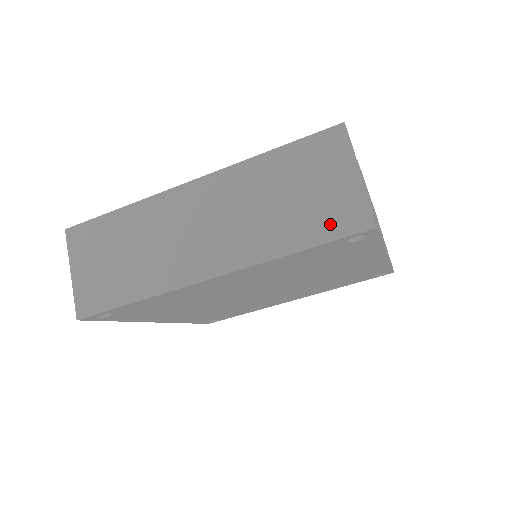
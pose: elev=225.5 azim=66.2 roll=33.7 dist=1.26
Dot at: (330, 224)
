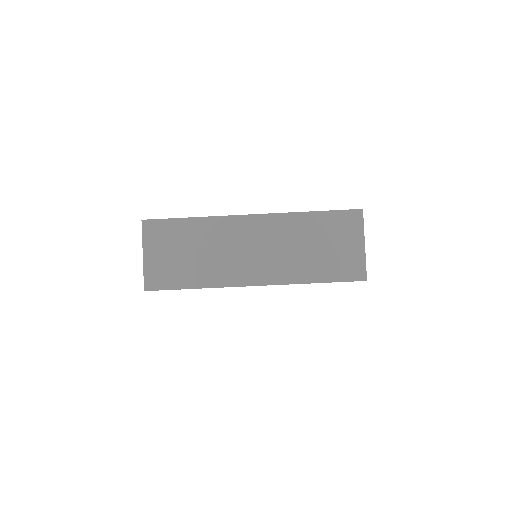
Dot at: (340, 271)
